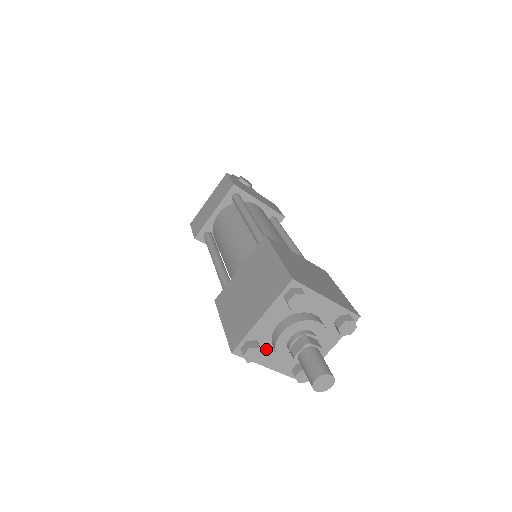
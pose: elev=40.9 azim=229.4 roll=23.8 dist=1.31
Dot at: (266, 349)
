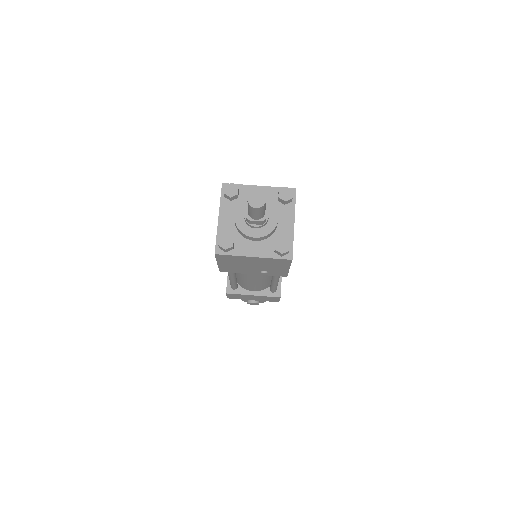
Dot at: (240, 241)
